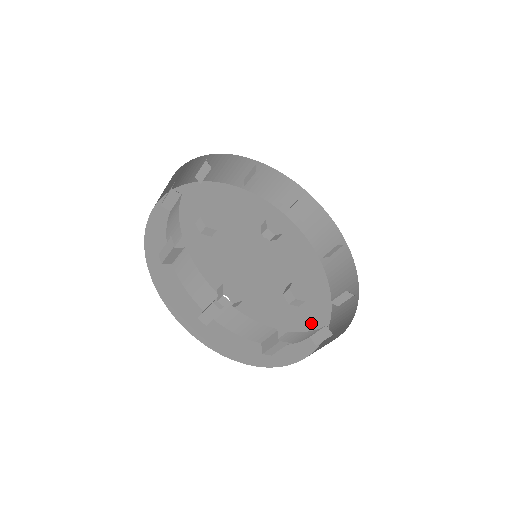
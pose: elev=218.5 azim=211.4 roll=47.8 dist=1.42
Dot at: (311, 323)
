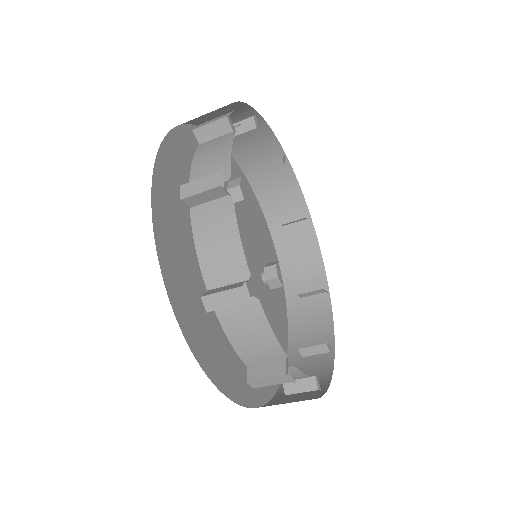
Dot at: (246, 378)
